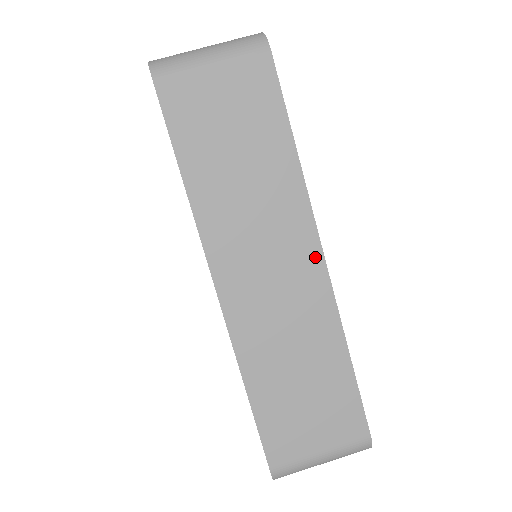
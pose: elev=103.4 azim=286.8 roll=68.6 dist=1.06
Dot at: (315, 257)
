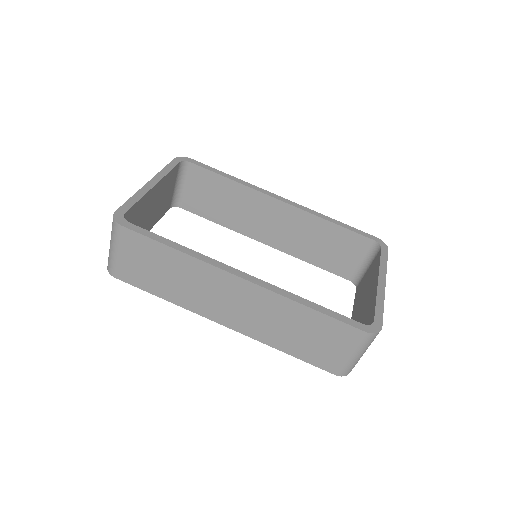
Dot at: (239, 282)
